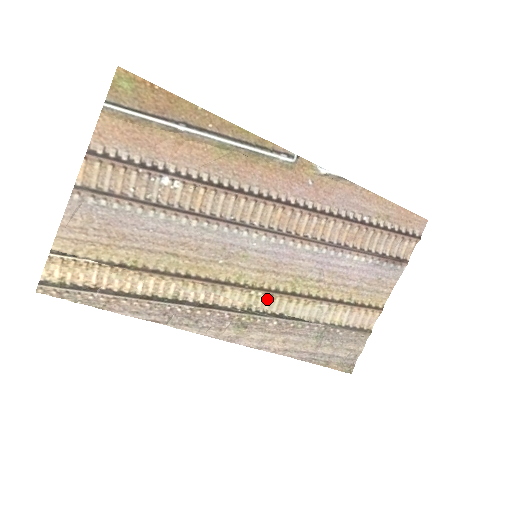
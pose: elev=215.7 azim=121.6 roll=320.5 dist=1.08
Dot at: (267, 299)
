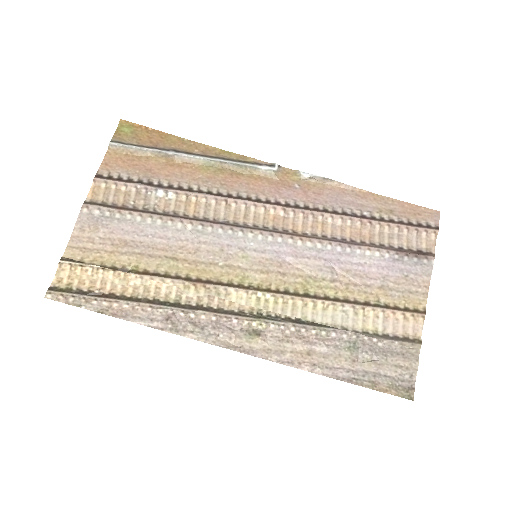
Dot at: (278, 303)
